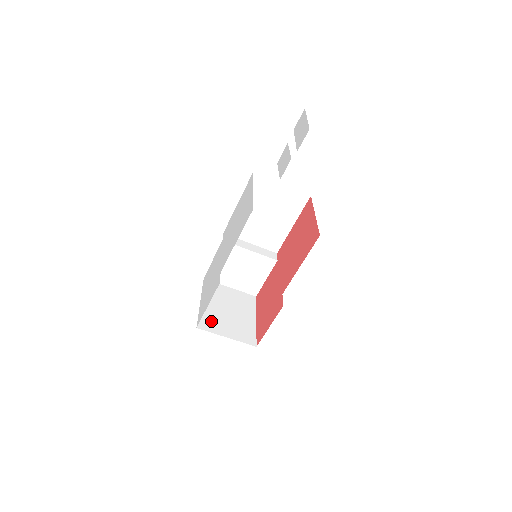
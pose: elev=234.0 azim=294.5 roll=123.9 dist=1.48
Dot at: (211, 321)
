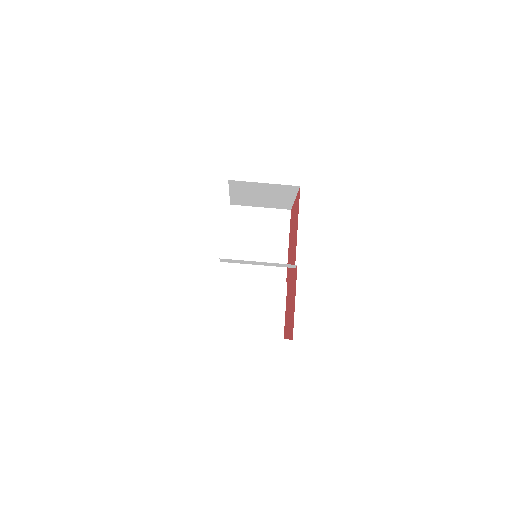
Dot at: occluded
